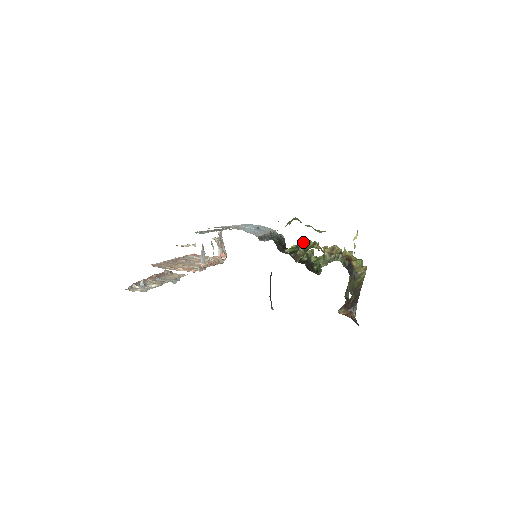
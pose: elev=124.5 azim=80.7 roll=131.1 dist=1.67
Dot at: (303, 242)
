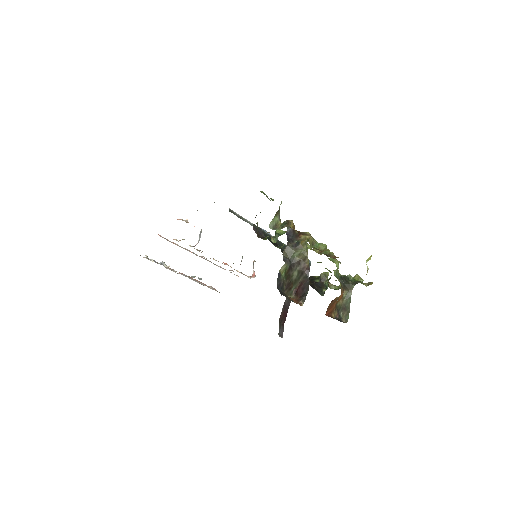
Dot at: (283, 231)
